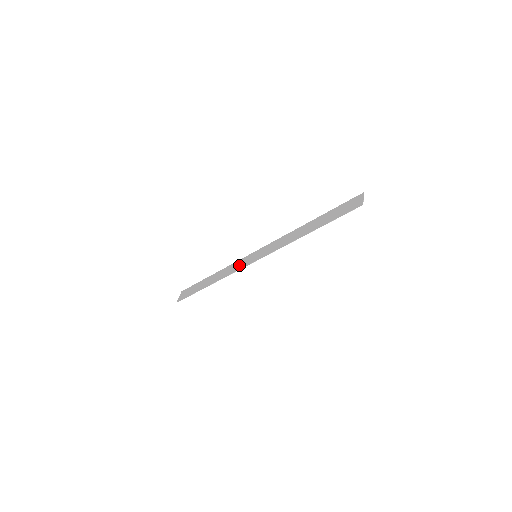
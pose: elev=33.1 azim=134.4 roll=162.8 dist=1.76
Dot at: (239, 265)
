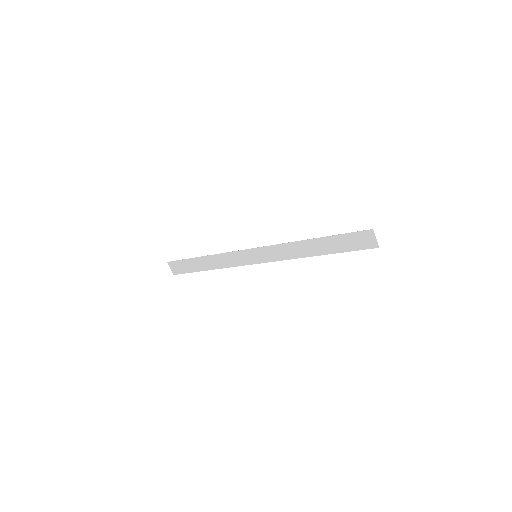
Dot at: (238, 260)
